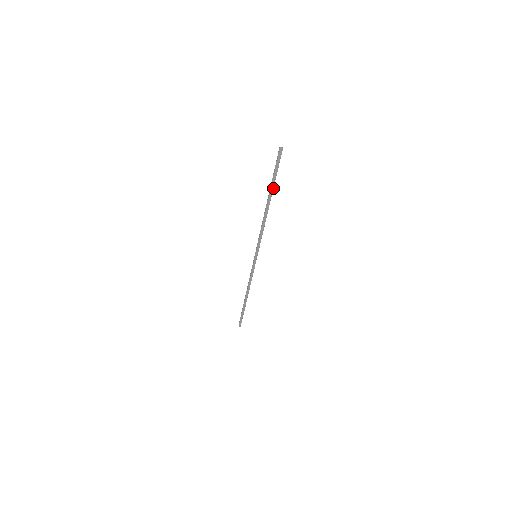
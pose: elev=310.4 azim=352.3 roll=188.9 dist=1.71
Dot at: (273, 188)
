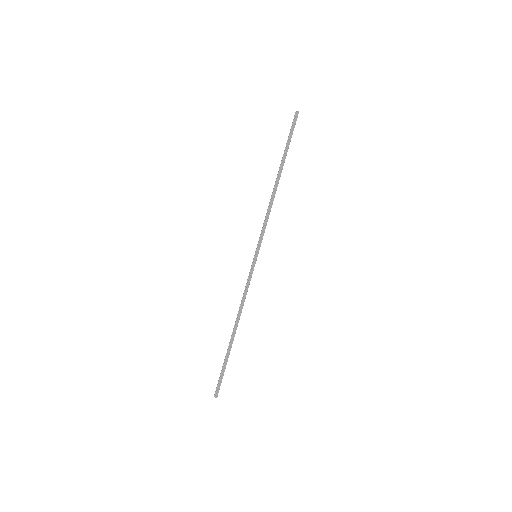
Dot at: (285, 157)
